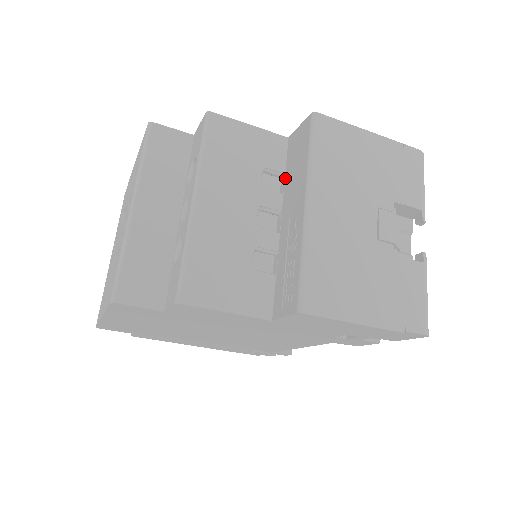
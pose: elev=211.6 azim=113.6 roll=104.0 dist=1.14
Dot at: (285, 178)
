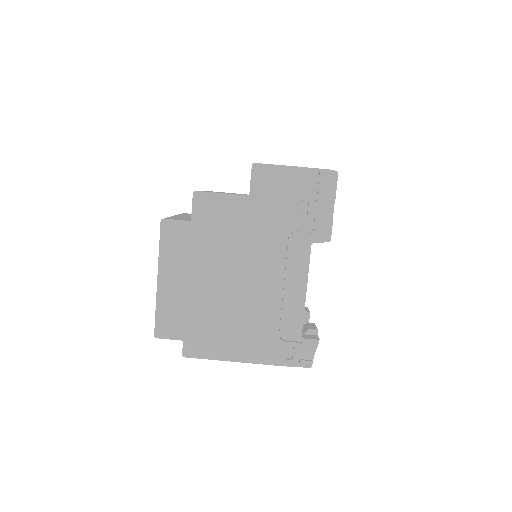
Dot at: occluded
